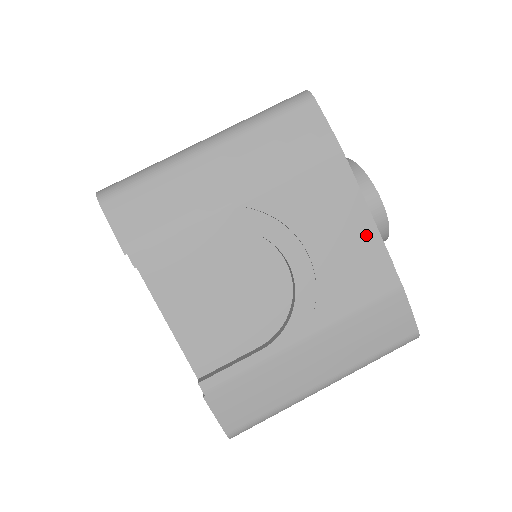
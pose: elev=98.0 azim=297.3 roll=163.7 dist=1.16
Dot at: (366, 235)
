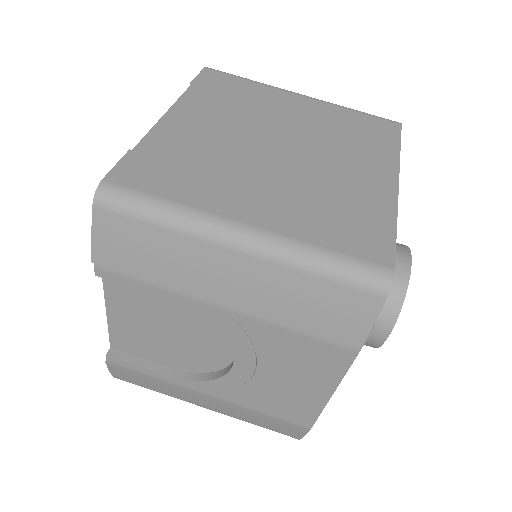
Dot at: (316, 396)
